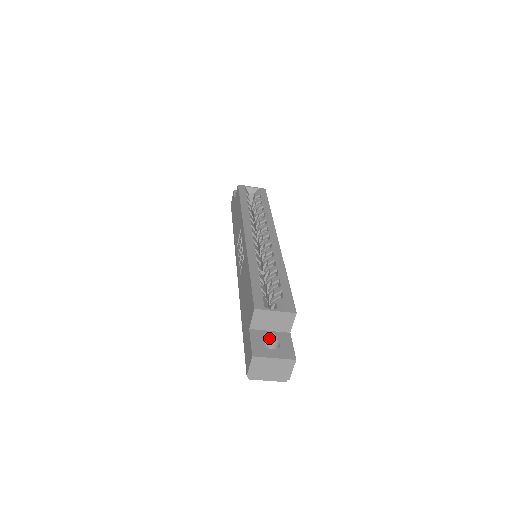
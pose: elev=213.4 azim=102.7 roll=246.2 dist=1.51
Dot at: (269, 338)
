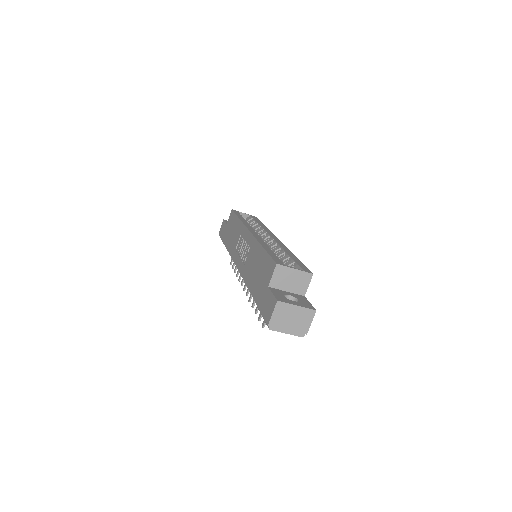
Dot at: (287, 295)
